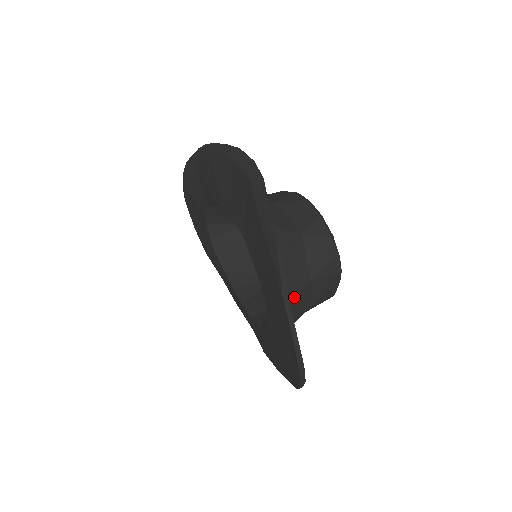
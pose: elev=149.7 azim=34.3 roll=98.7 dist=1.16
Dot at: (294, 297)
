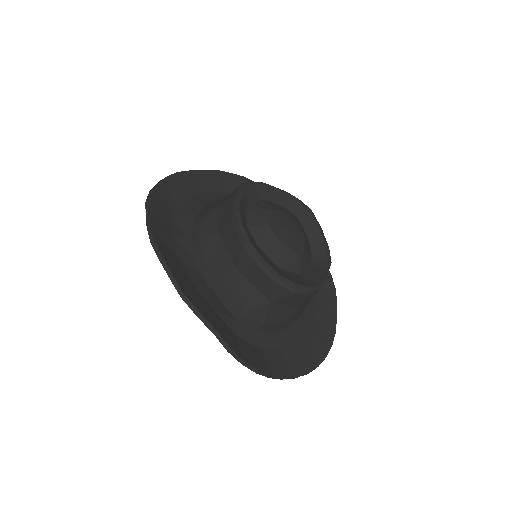
Dot at: (296, 318)
